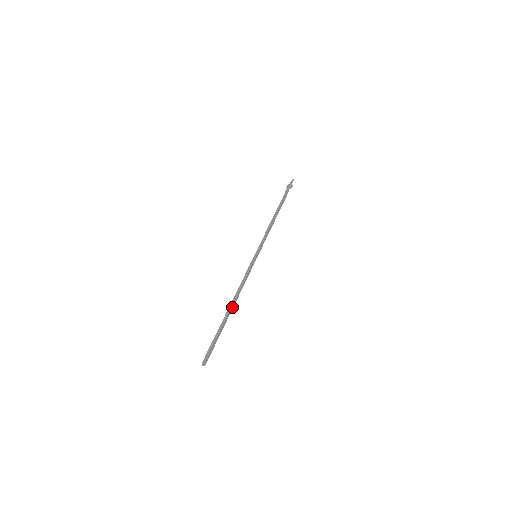
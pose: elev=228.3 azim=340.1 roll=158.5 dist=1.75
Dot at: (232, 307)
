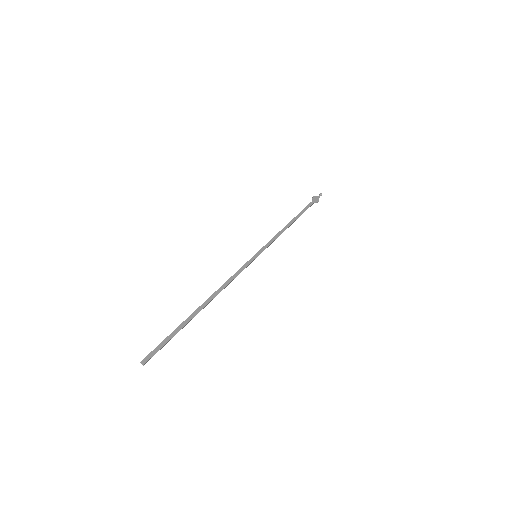
Dot at: (207, 304)
